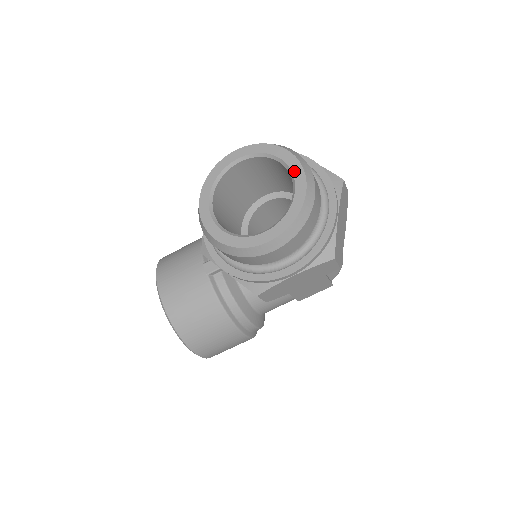
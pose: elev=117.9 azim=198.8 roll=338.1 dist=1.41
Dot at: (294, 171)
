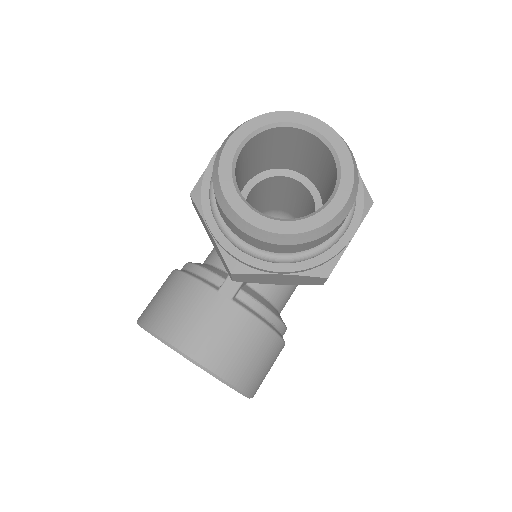
Dot at: (316, 128)
